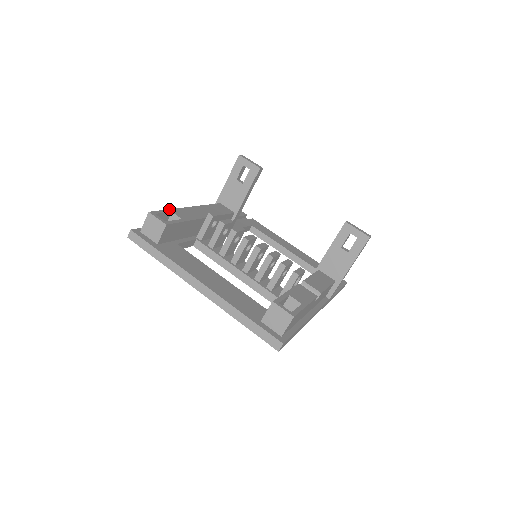
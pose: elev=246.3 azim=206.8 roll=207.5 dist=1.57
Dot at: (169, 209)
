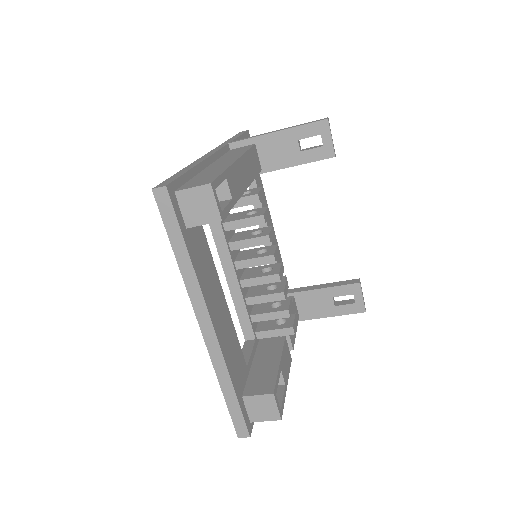
Dot at: (225, 170)
